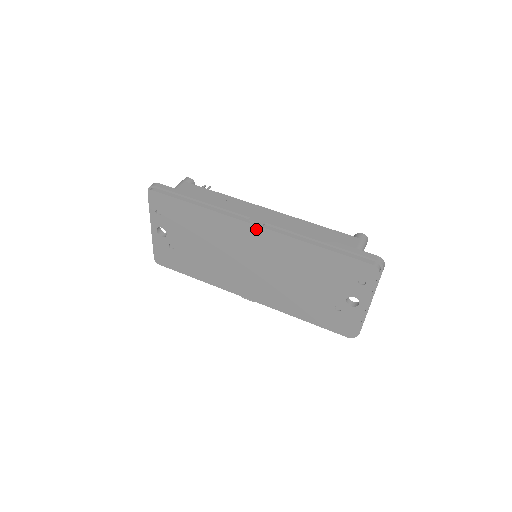
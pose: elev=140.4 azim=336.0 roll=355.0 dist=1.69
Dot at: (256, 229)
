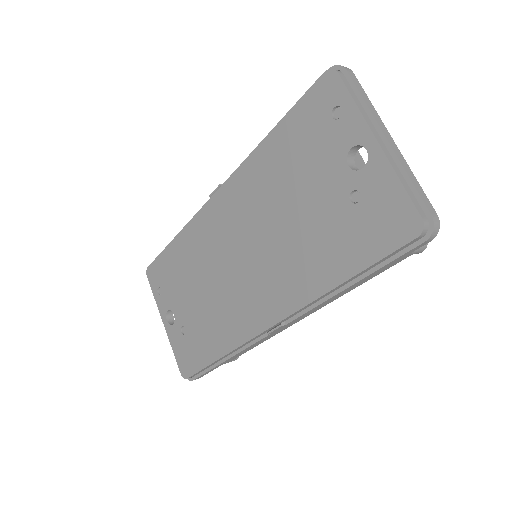
Dot at: (218, 198)
